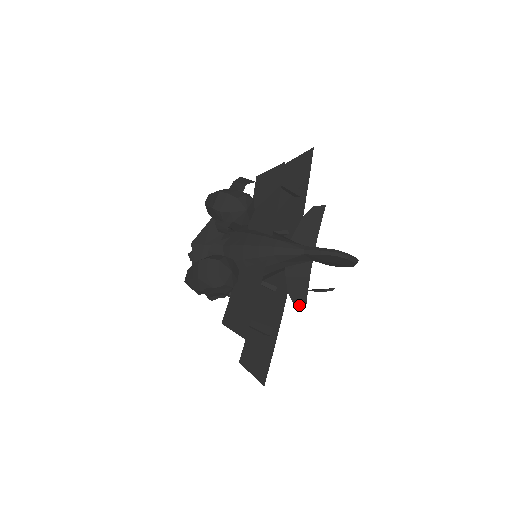
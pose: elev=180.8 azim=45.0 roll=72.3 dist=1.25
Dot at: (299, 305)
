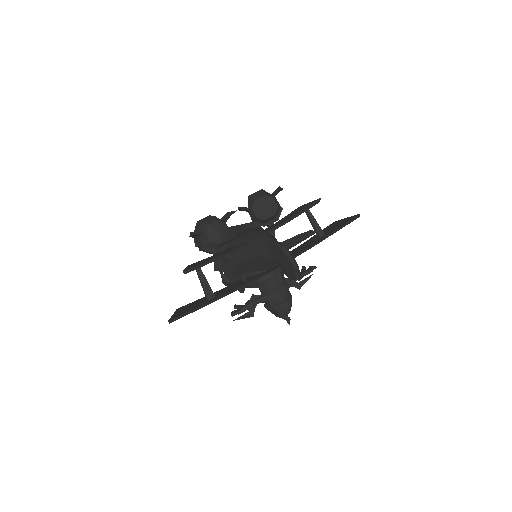
Dot at: (234, 274)
